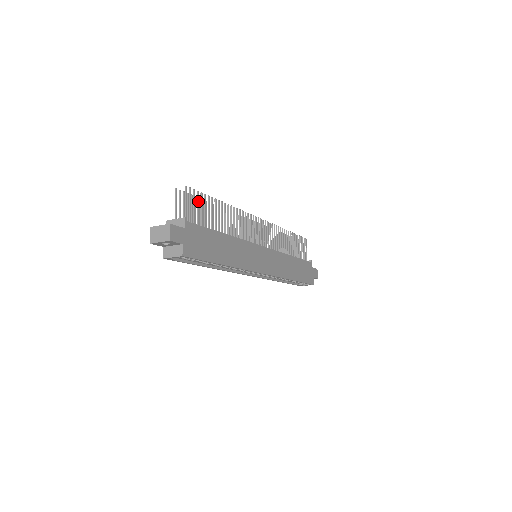
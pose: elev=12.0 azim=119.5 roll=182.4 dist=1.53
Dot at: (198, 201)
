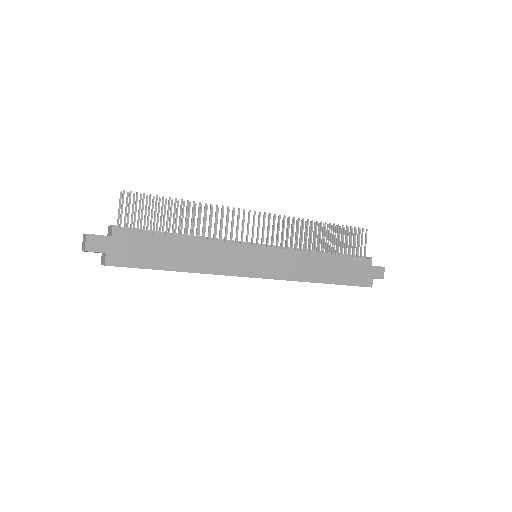
Dot at: (143, 204)
